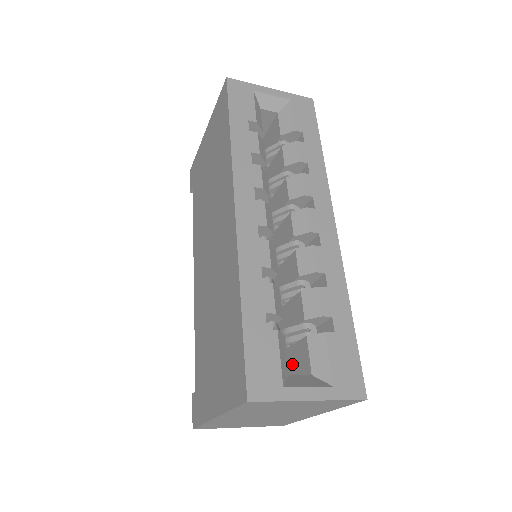
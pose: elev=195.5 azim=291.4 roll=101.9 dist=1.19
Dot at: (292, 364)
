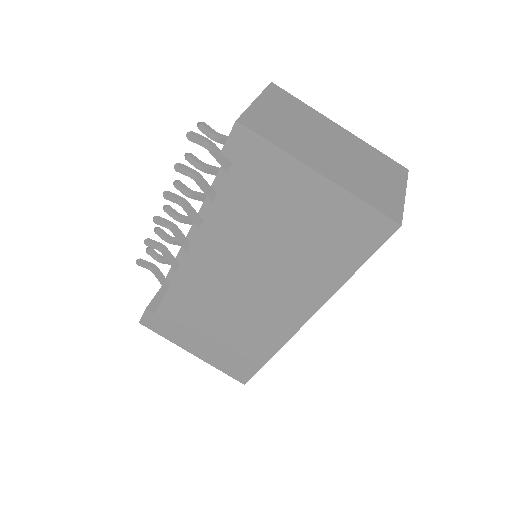
Dot at: occluded
